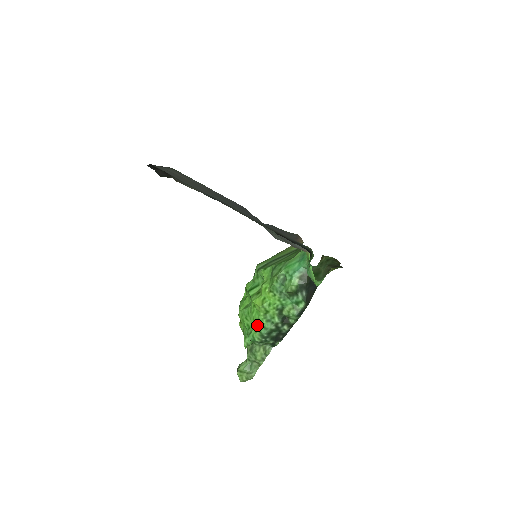
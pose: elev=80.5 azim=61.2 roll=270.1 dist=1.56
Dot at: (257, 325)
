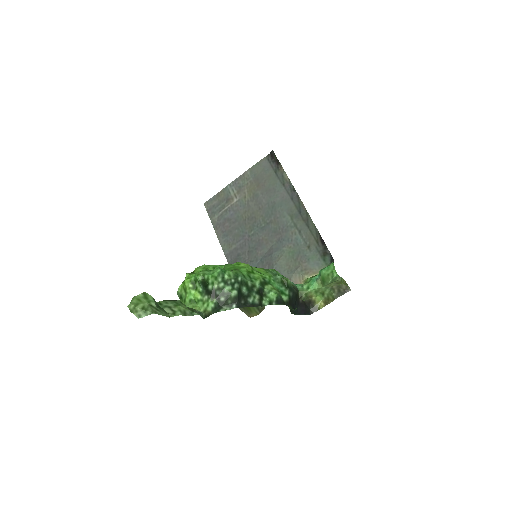
Dot at: (235, 269)
